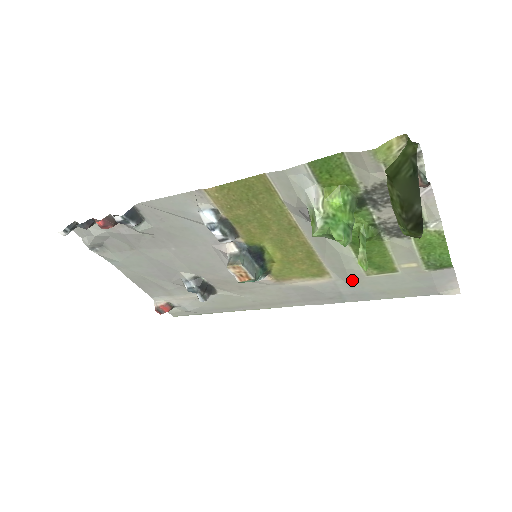
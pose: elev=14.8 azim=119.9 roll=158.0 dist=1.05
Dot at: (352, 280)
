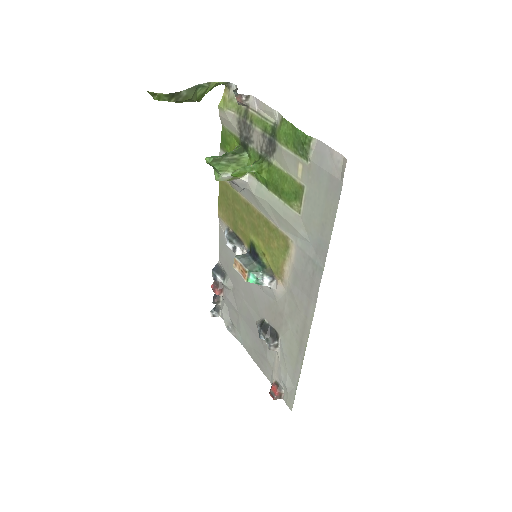
Dot at: (299, 230)
